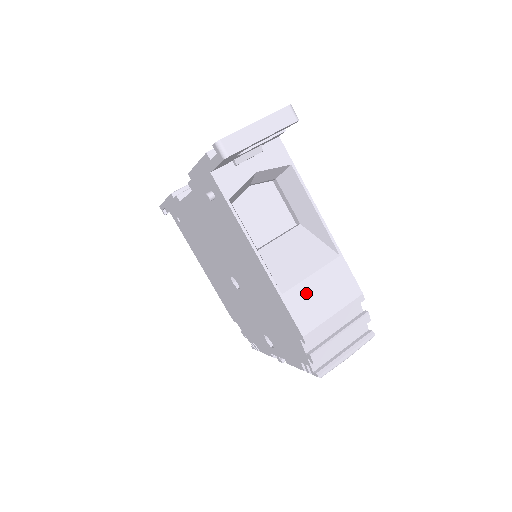
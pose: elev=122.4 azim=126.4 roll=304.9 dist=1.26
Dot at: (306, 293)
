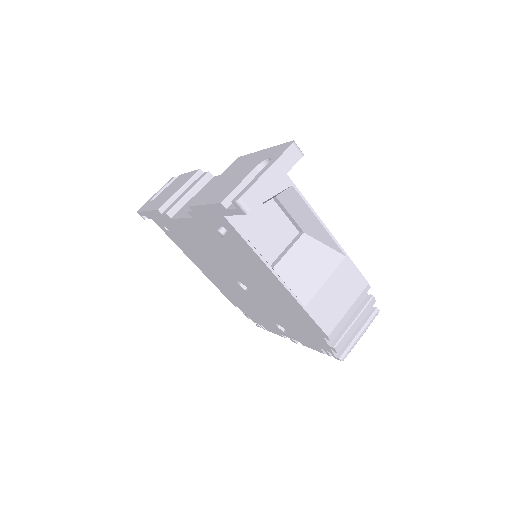
Dot at: (324, 299)
